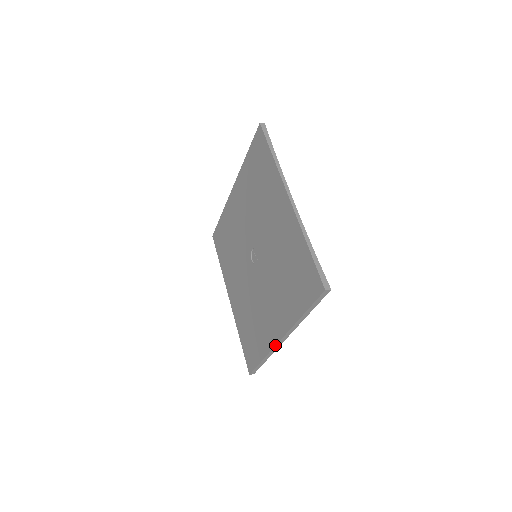
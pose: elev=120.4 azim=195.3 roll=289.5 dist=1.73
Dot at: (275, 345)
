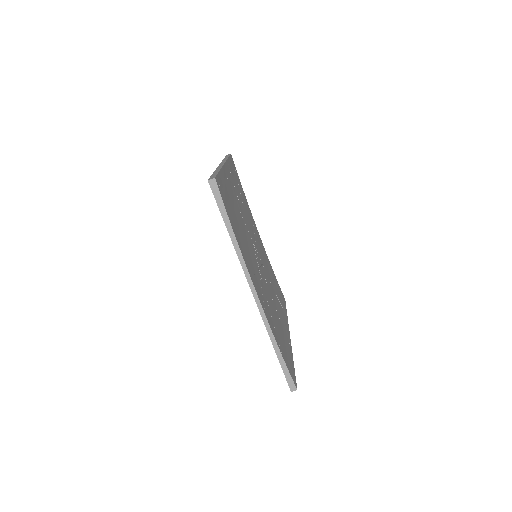
Dot at: occluded
